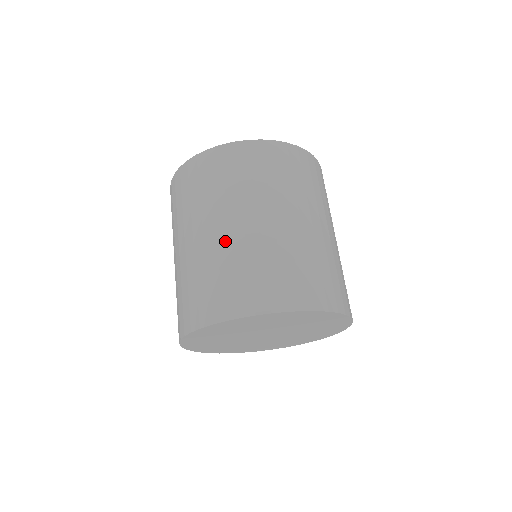
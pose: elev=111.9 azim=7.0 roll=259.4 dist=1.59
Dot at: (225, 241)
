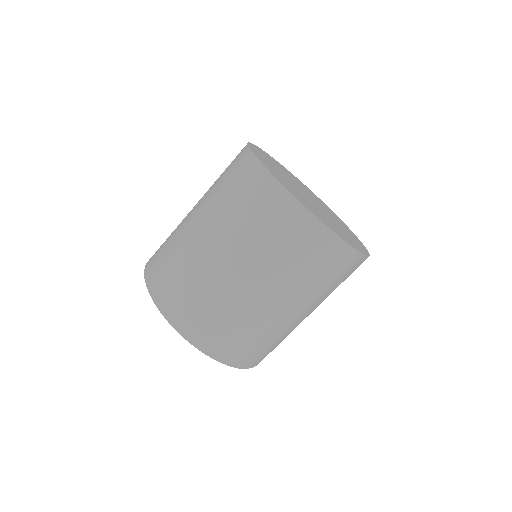
Dot at: (185, 225)
